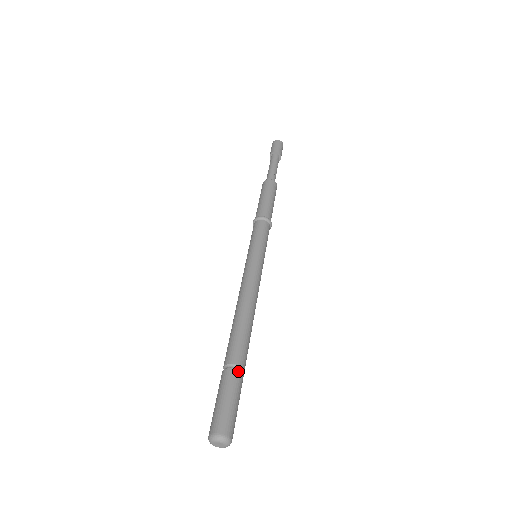
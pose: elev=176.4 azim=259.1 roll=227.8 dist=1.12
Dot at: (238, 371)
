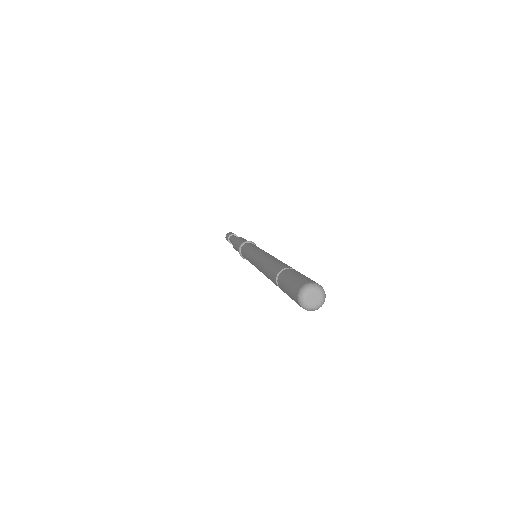
Dot at: occluded
